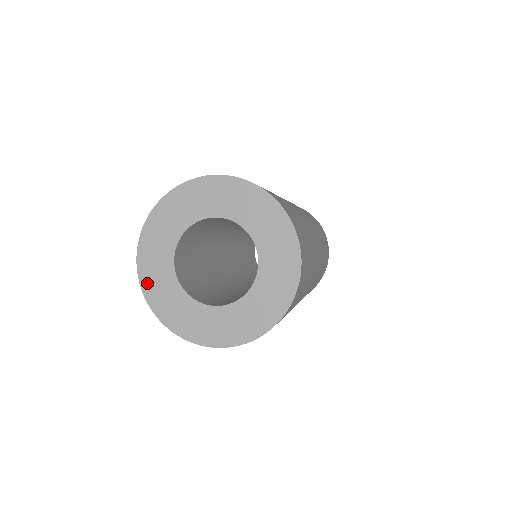
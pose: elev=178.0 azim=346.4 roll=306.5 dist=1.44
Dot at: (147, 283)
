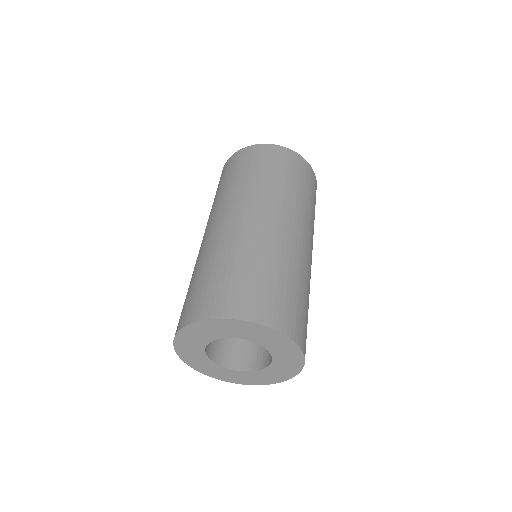
Dot at: (196, 367)
